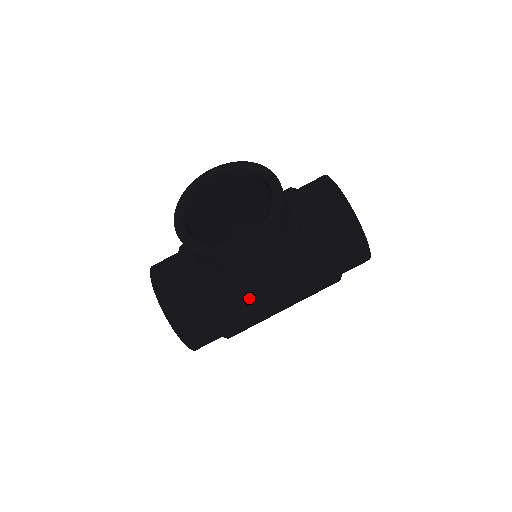
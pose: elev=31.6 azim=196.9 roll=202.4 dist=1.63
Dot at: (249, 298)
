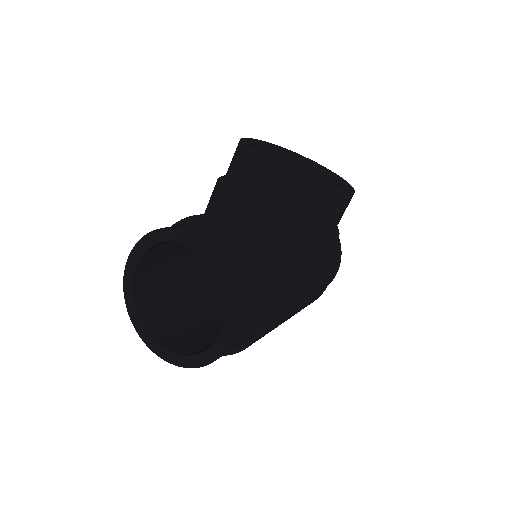
Dot at: (299, 278)
